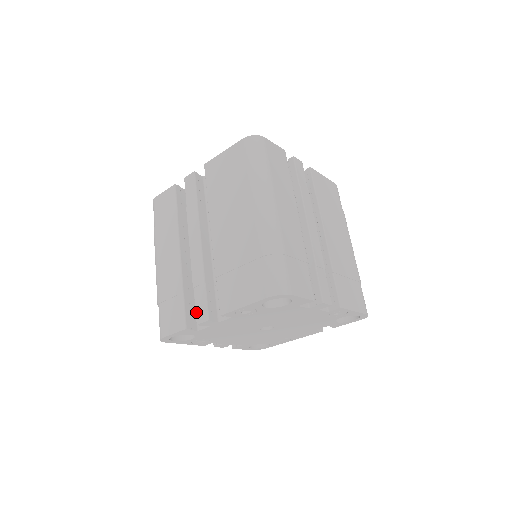
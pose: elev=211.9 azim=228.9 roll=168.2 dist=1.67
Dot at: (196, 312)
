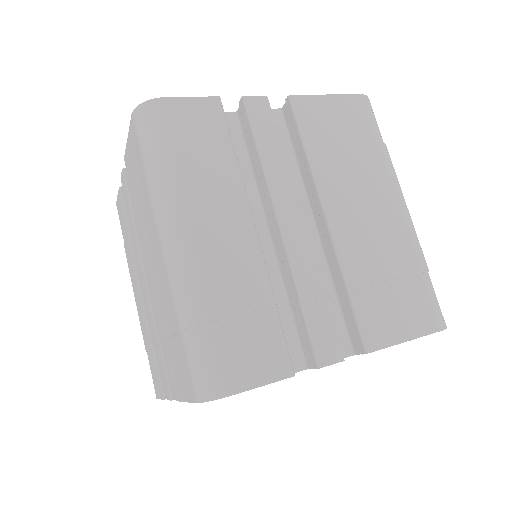
Dot at: occluded
